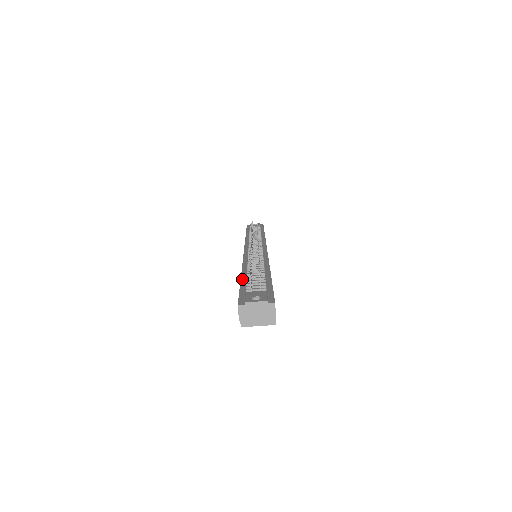
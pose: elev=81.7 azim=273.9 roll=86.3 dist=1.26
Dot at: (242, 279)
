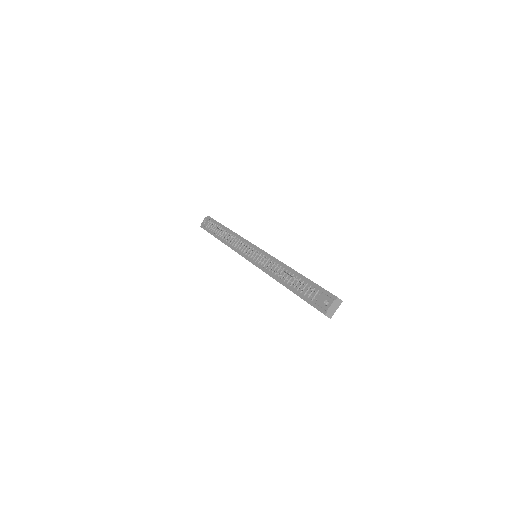
Dot at: (294, 292)
